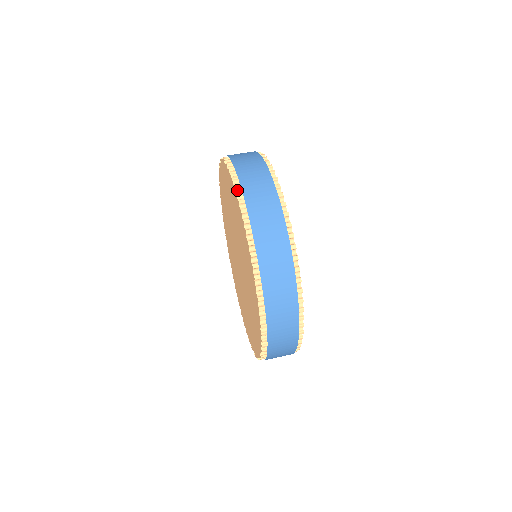
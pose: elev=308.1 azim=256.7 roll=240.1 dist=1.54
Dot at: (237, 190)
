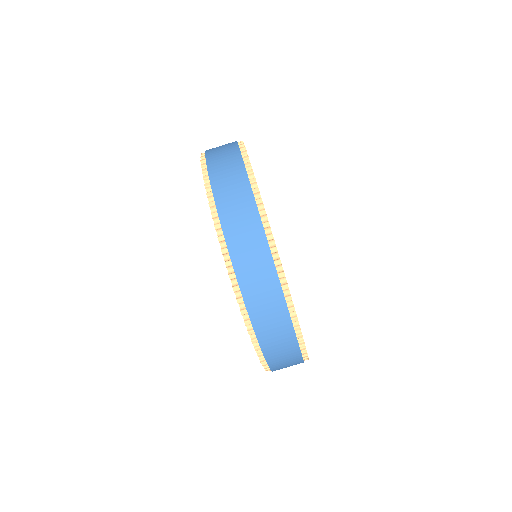
Dot at: (248, 325)
